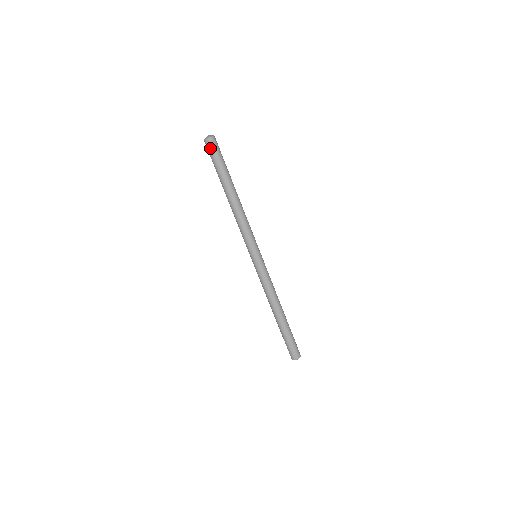
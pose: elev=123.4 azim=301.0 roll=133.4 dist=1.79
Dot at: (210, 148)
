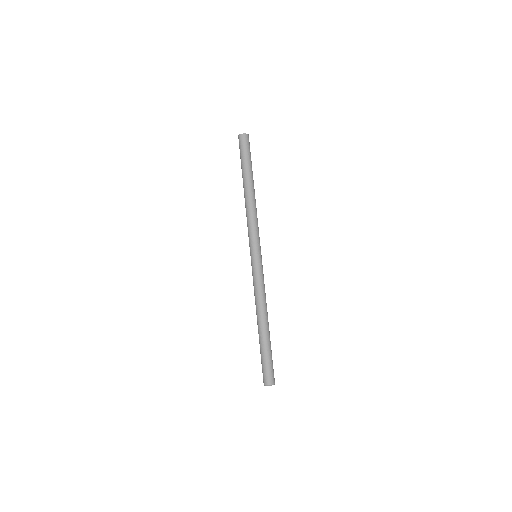
Dot at: (244, 142)
